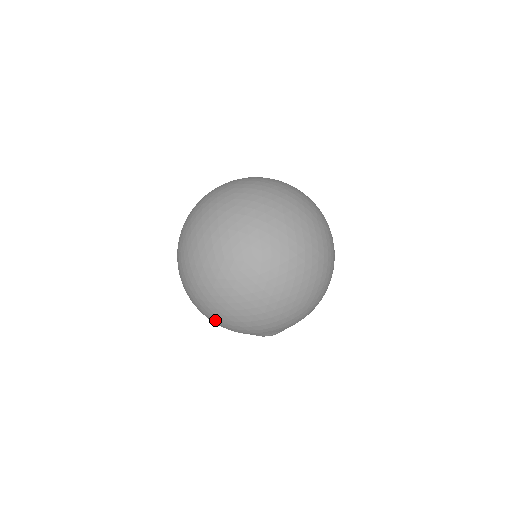
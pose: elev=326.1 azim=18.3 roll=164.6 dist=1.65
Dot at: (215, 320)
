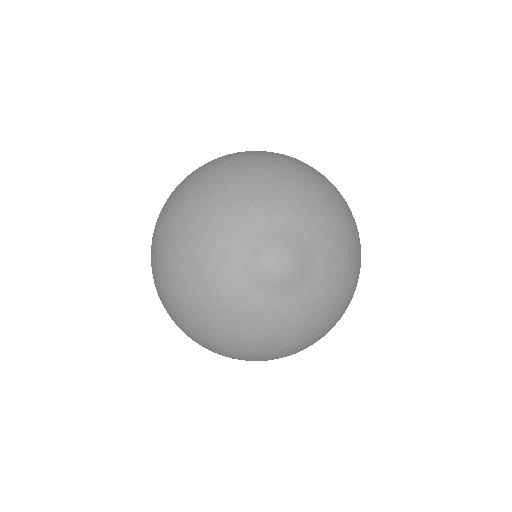
Dot at: (187, 296)
